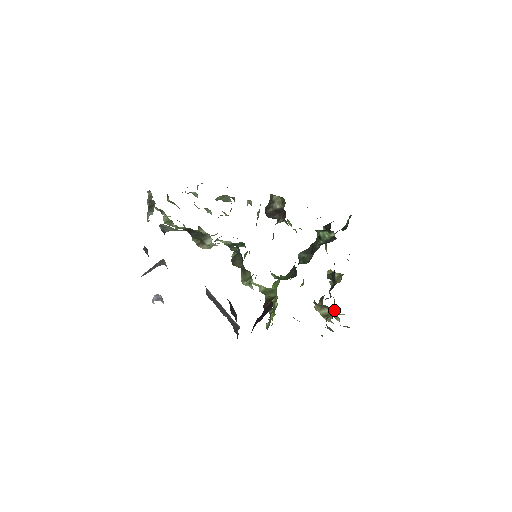
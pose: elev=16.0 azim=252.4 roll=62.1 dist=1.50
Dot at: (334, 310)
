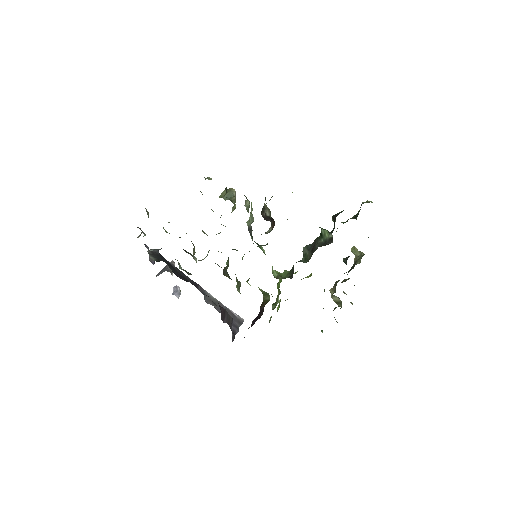
Dot at: (341, 302)
